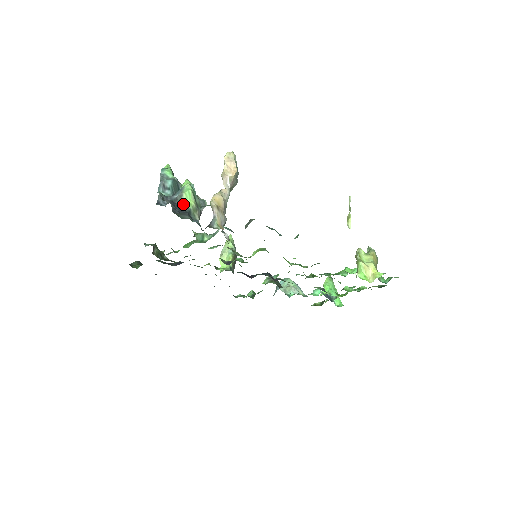
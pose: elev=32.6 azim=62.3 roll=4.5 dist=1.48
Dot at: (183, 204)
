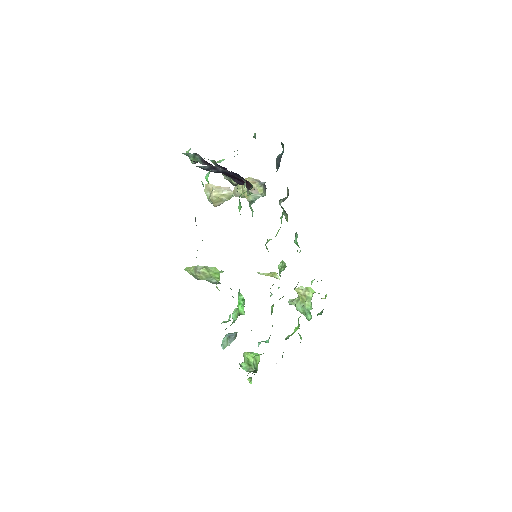
Dot at: occluded
